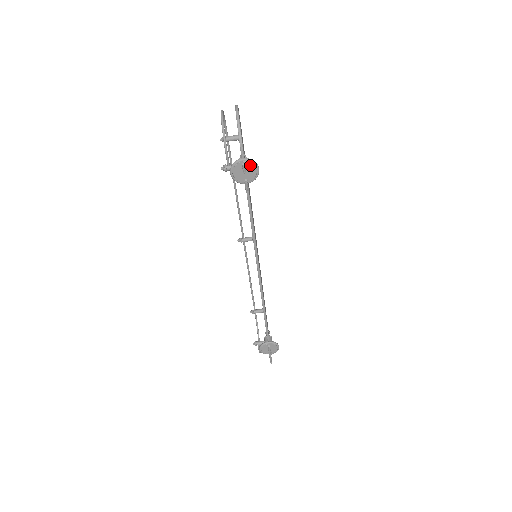
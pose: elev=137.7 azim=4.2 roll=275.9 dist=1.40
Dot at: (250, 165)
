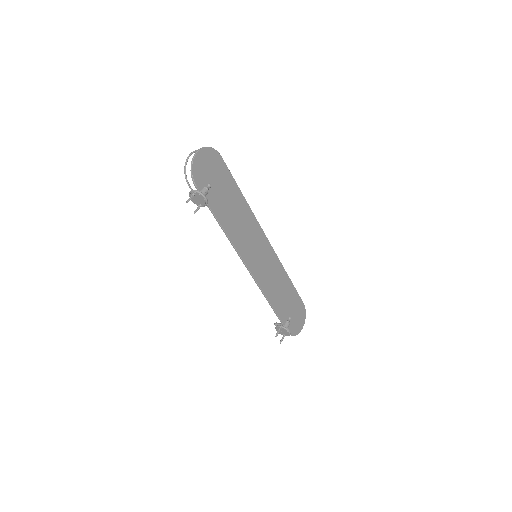
Dot at: (198, 195)
